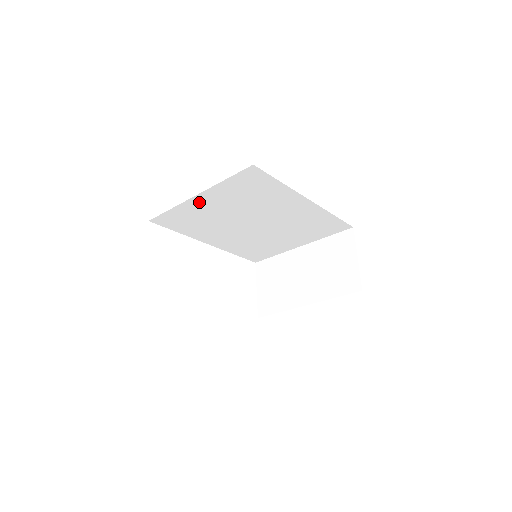
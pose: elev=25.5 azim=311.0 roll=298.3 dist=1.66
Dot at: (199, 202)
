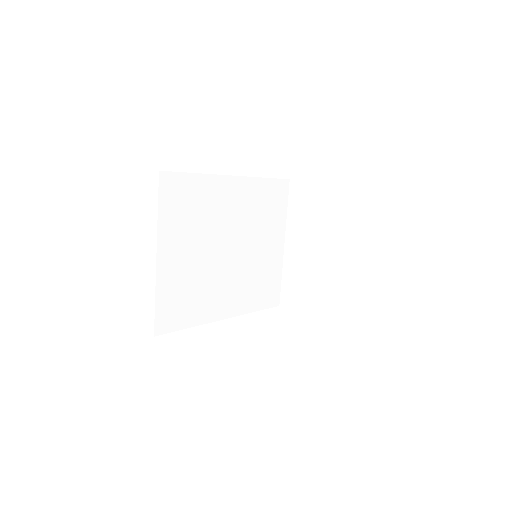
Dot at: (166, 263)
